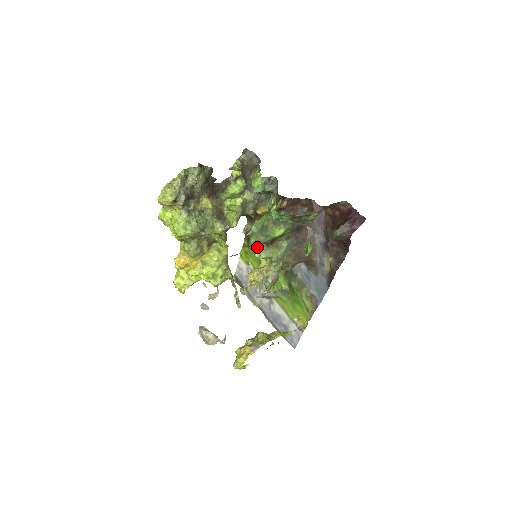
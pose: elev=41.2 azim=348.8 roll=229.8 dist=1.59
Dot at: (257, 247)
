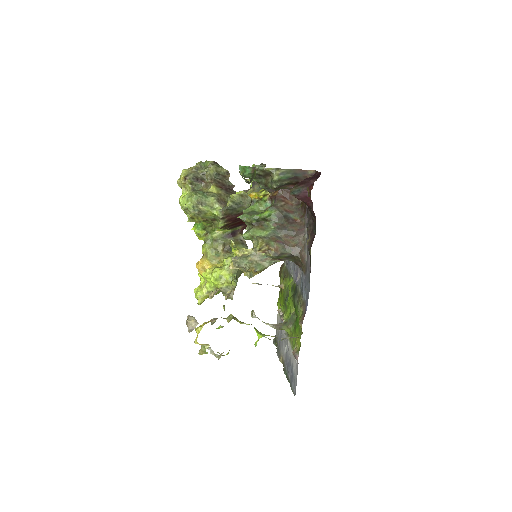
Dot at: (282, 282)
